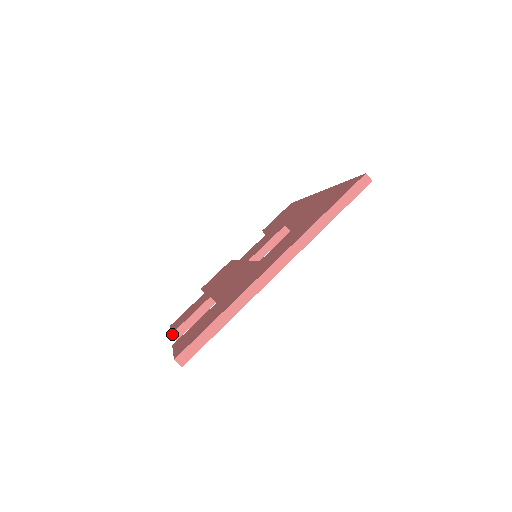
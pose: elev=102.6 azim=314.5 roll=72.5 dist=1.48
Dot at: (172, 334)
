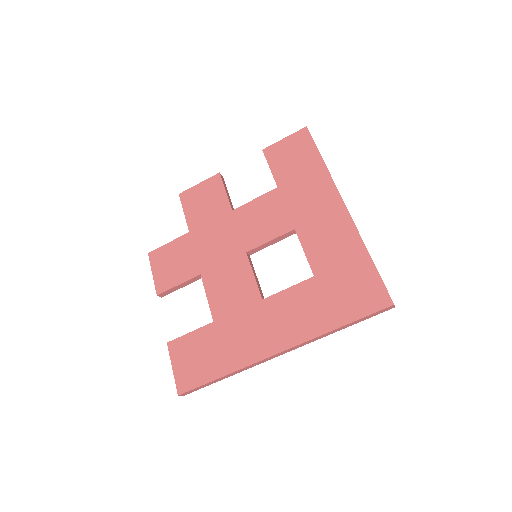
Dot at: (158, 295)
